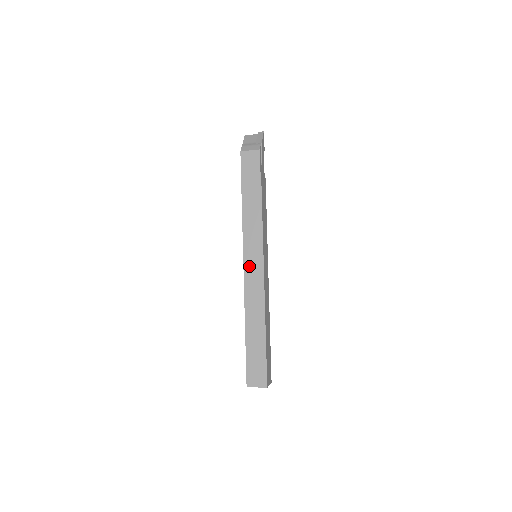
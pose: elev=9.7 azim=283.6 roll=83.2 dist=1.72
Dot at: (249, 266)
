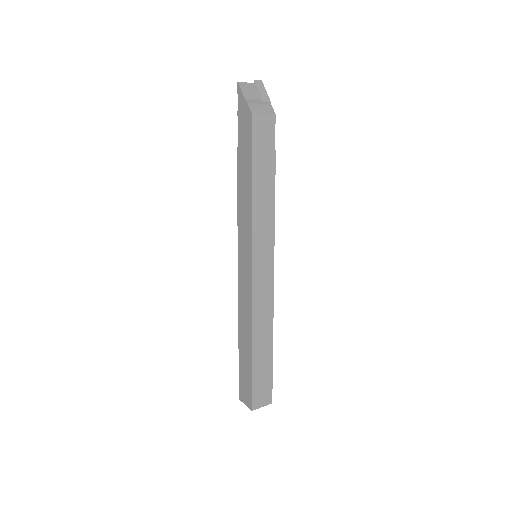
Dot at: (258, 273)
